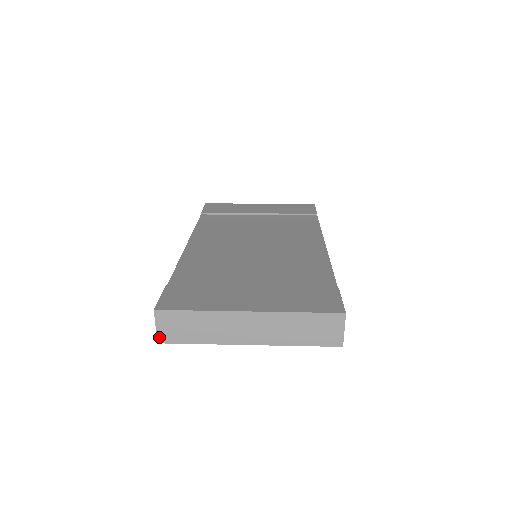
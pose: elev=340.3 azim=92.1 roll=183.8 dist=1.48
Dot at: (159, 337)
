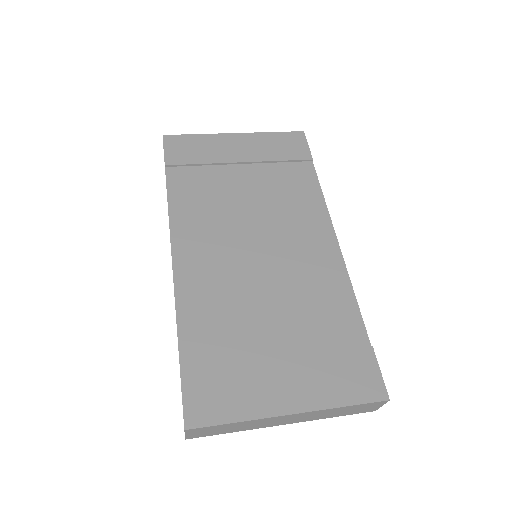
Dot at: (188, 437)
